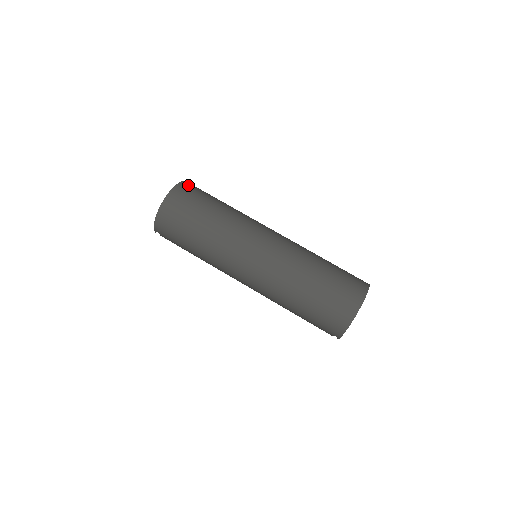
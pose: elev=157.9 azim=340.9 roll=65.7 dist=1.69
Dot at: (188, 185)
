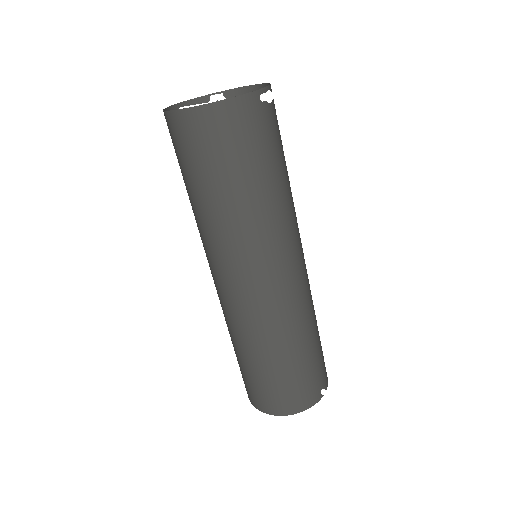
Dot at: (226, 116)
